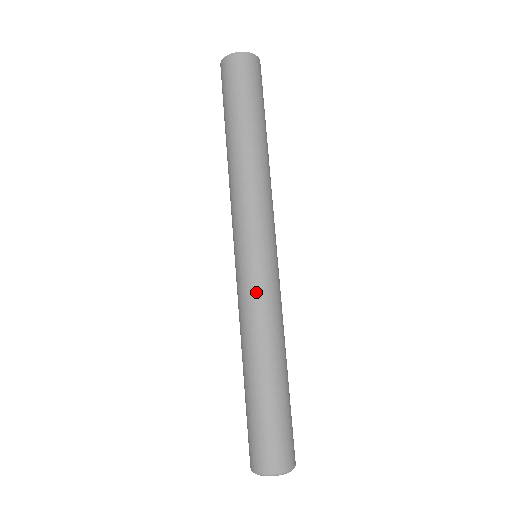
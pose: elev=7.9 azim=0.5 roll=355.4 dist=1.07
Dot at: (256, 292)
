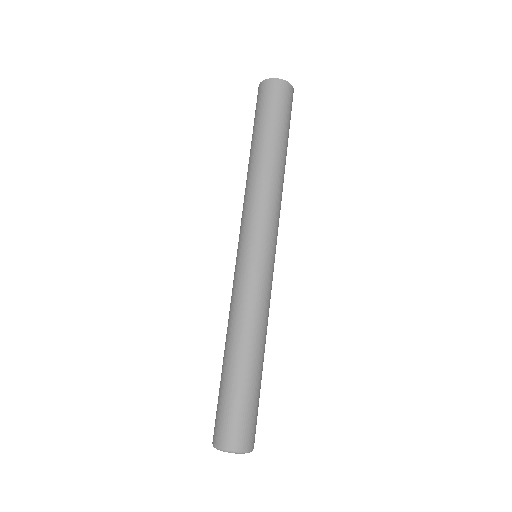
Dot at: (256, 287)
